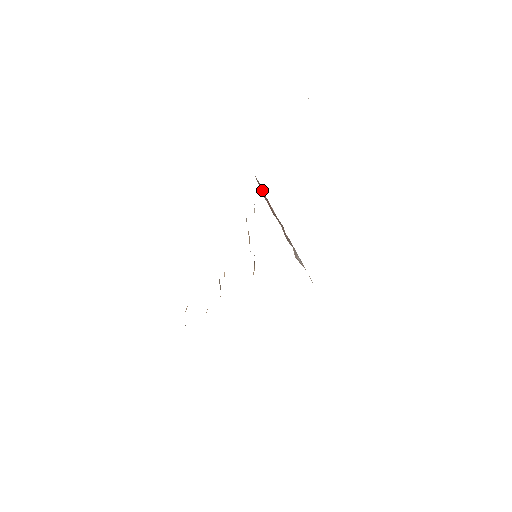
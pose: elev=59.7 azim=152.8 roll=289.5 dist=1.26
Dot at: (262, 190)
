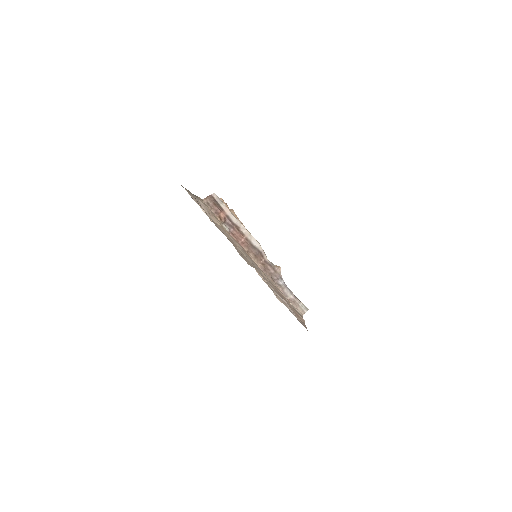
Dot at: (222, 217)
